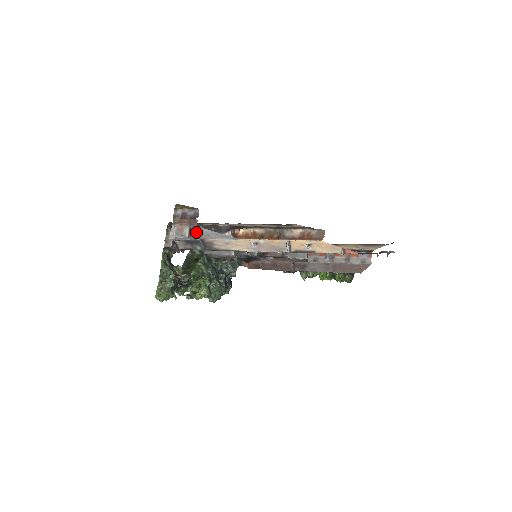
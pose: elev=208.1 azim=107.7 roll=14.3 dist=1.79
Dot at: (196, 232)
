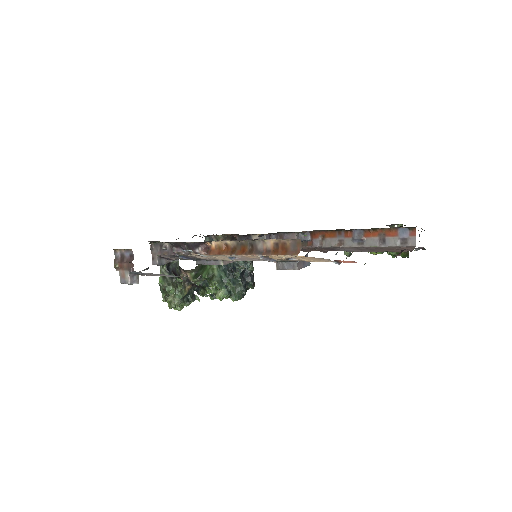
Dot at: (142, 273)
